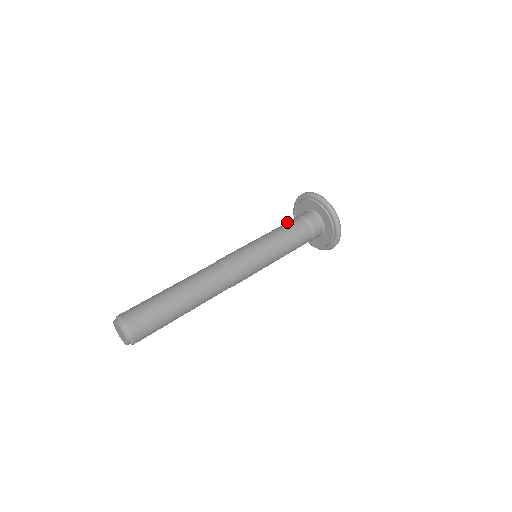
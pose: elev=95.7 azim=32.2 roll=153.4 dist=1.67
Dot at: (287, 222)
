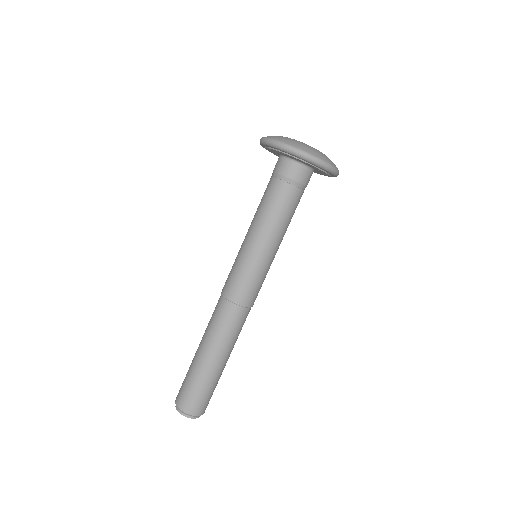
Dot at: (266, 192)
